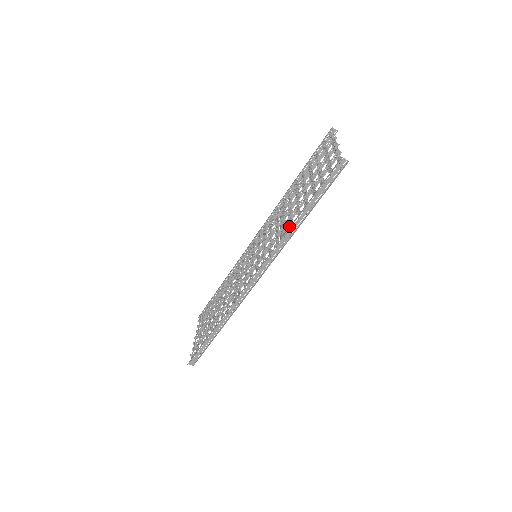
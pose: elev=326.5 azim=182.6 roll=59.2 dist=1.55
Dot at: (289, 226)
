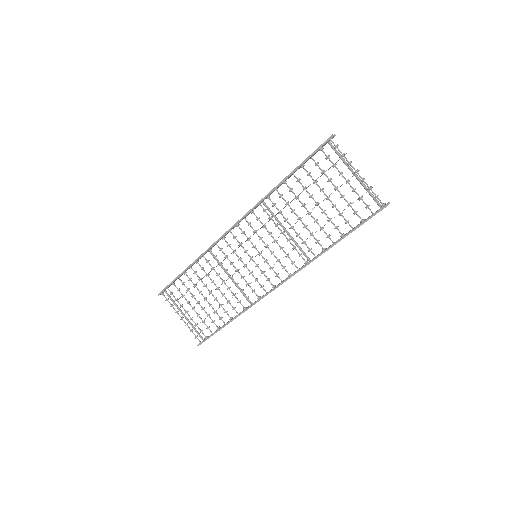
Dot at: (323, 250)
